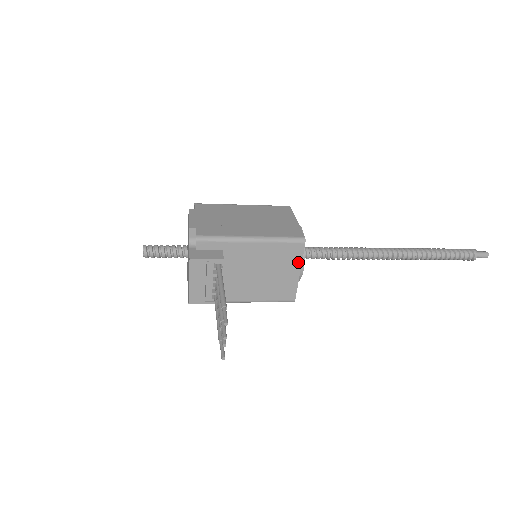
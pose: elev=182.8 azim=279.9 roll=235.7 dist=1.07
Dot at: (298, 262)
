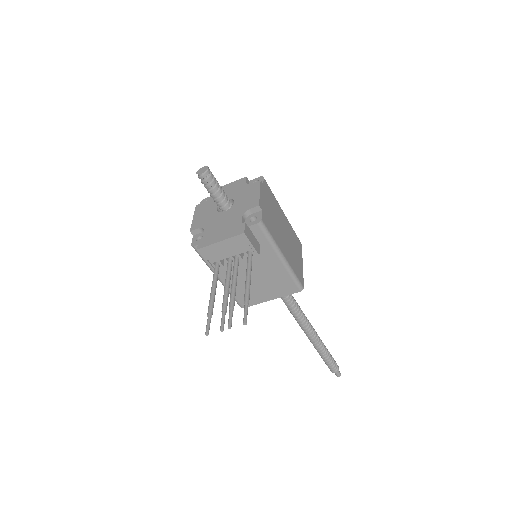
Dot at: (280, 295)
